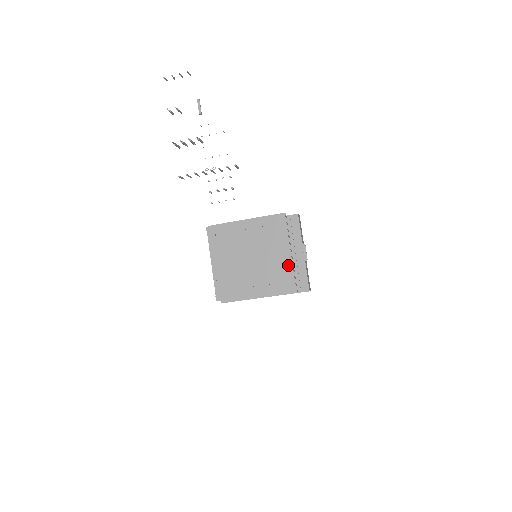
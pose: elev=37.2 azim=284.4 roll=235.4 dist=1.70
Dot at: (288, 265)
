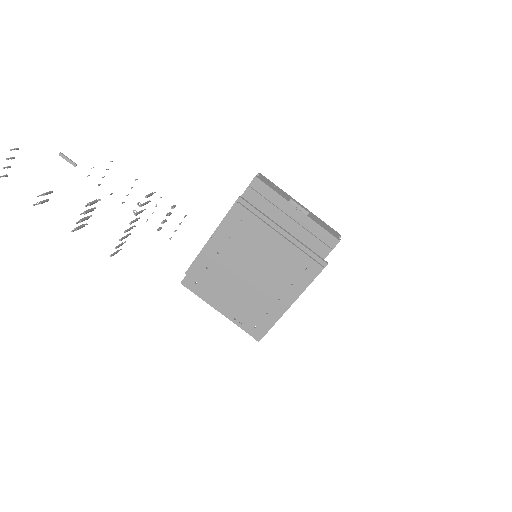
Dot at: (292, 251)
